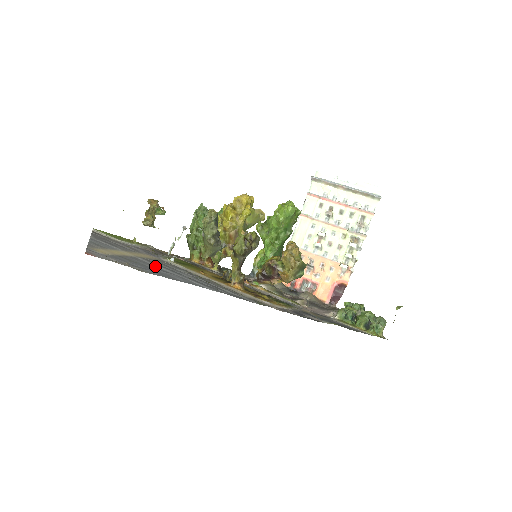
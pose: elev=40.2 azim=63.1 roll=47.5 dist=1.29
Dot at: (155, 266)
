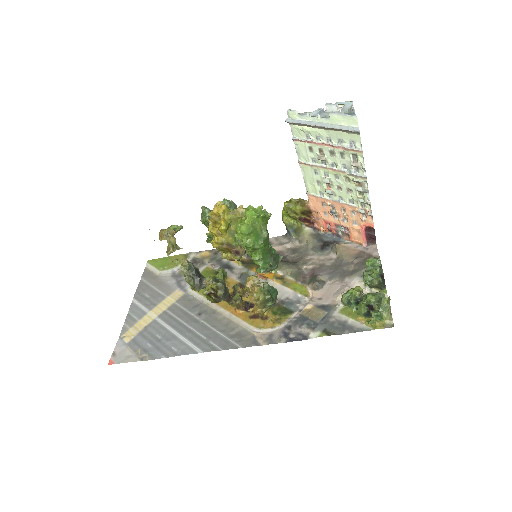
Dot at: (166, 330)
